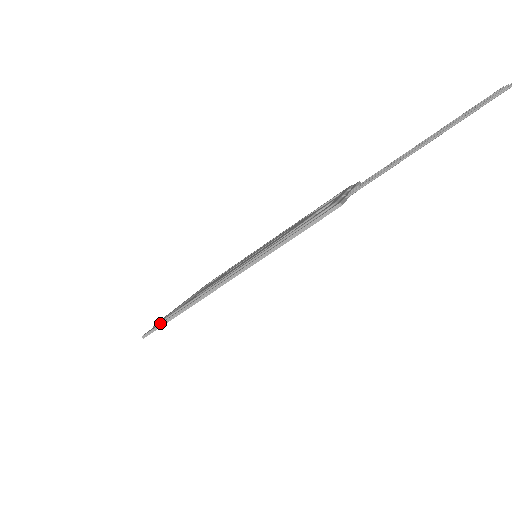
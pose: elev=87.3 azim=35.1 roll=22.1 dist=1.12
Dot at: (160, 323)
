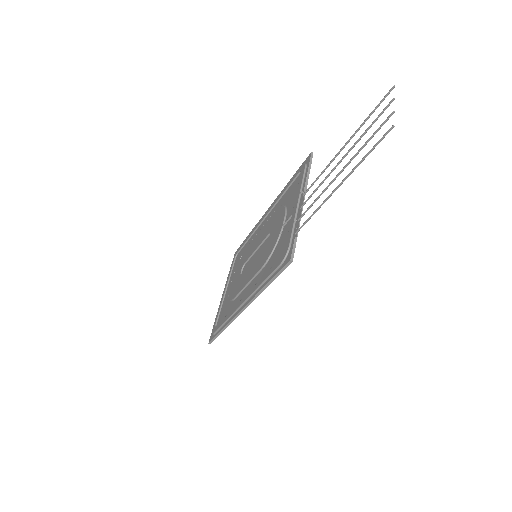
Dot at: (215, 334)
